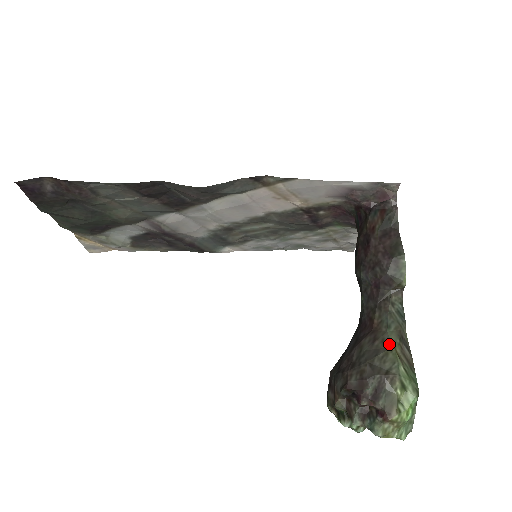
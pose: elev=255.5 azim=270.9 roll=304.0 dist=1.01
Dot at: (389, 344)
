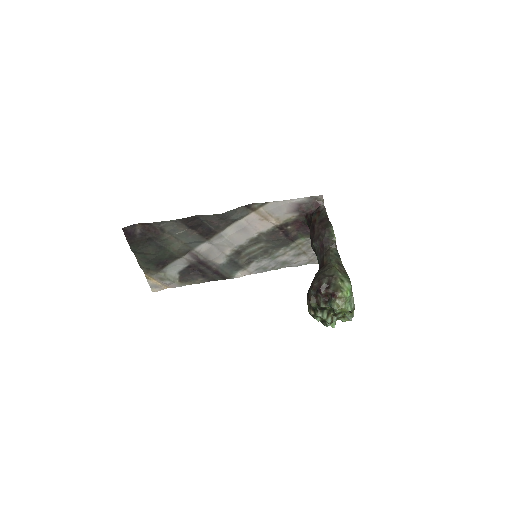
Dot at: (332, 266)
